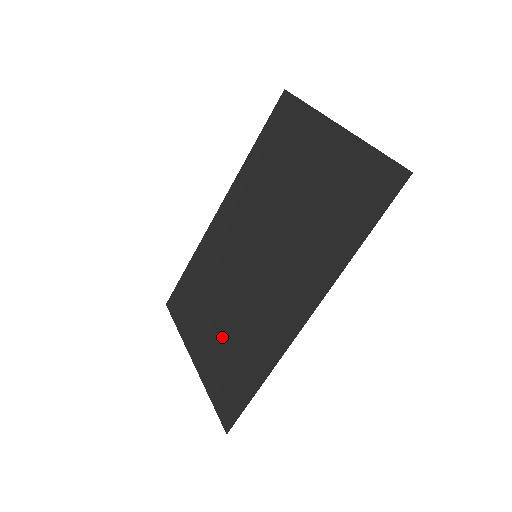
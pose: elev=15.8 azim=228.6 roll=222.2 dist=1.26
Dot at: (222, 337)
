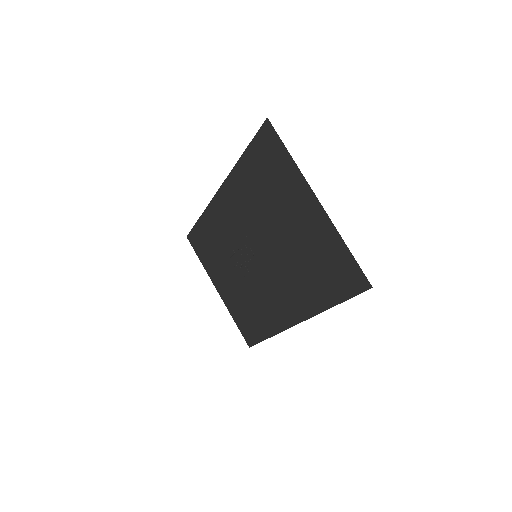
Dot at: (237, 292)
